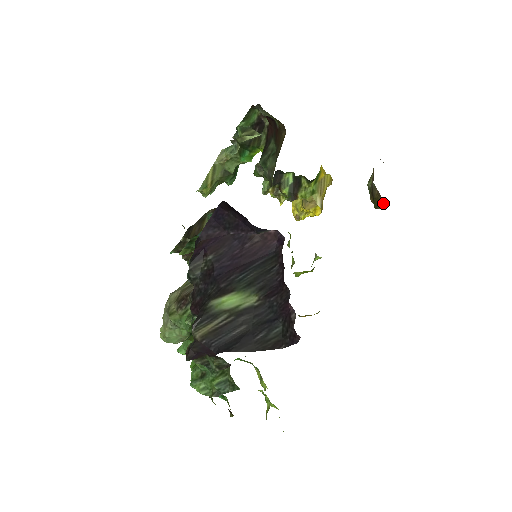
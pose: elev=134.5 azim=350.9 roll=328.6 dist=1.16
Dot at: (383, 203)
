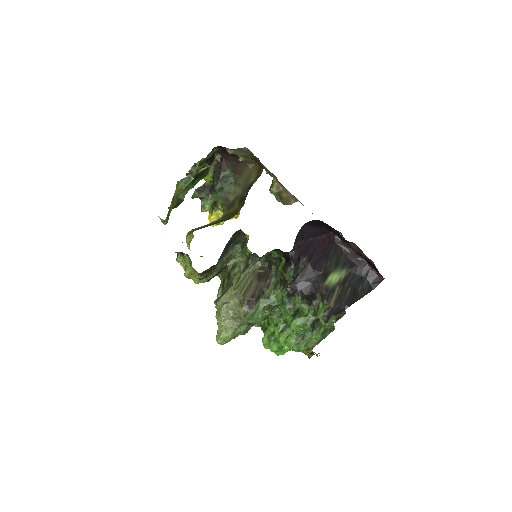
Dot at: (294, 201)
